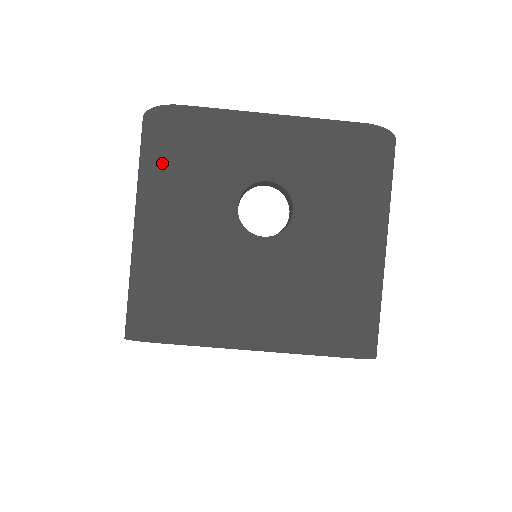
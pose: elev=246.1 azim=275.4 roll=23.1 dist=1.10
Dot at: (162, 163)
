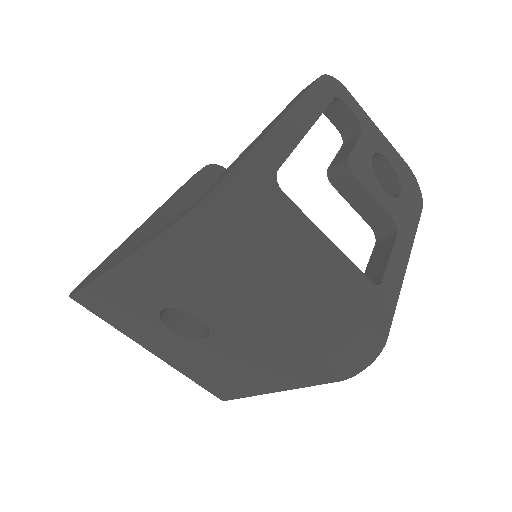
Dot at: (111, 325)
